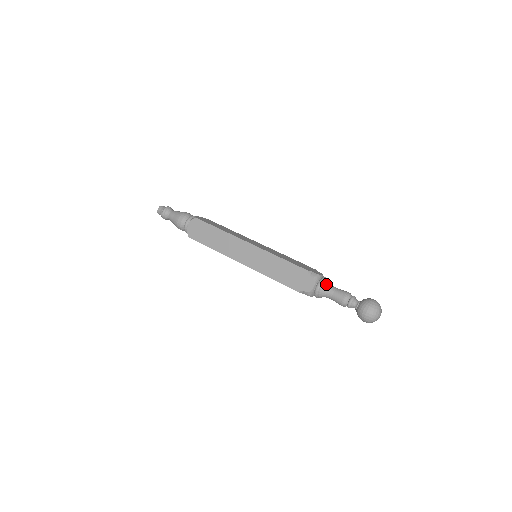
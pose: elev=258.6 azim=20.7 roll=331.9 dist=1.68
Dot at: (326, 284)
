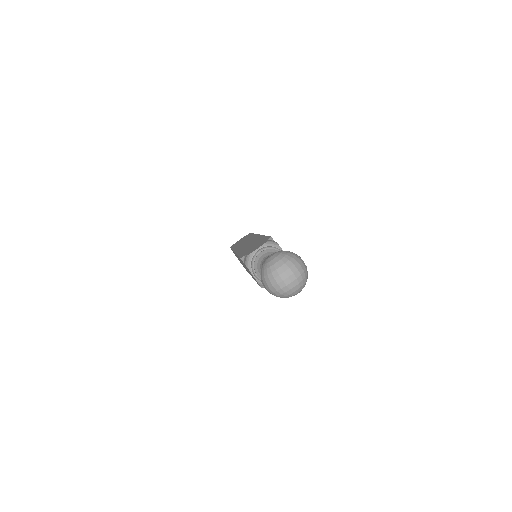
Dot at: (257, 263)
